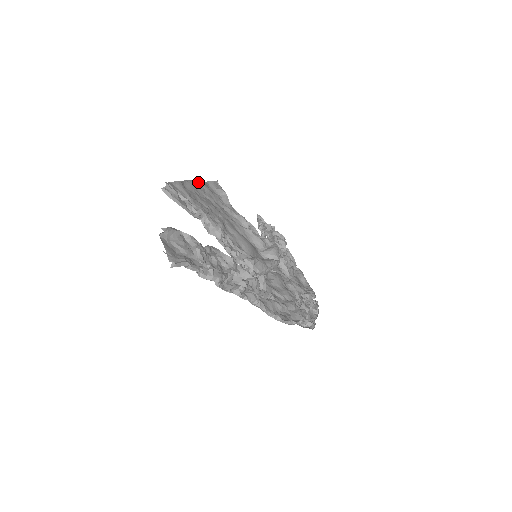
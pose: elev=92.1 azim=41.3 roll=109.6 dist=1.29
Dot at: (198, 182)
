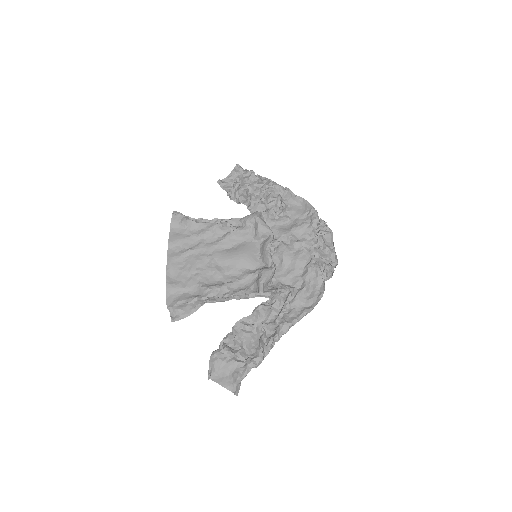
Dot at: (169, 248)
